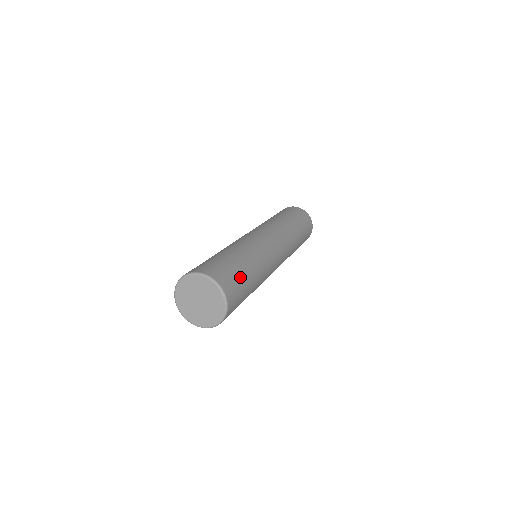
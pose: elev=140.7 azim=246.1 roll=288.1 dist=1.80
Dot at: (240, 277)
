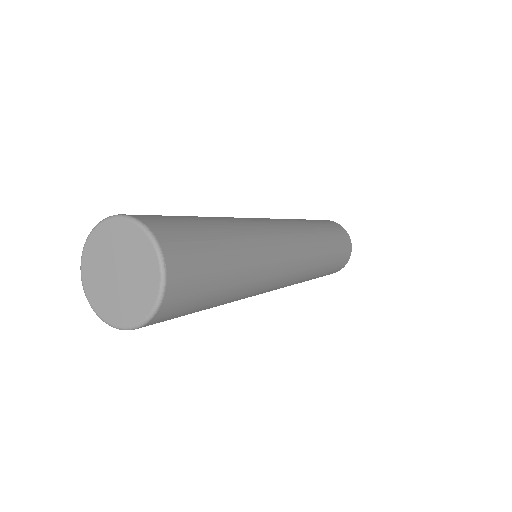
Dot at: (206, 294)
